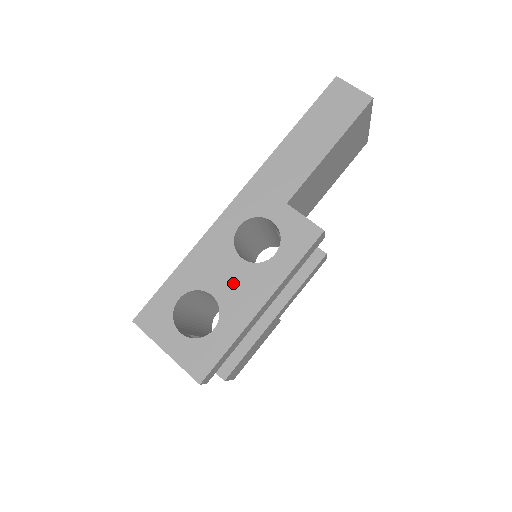
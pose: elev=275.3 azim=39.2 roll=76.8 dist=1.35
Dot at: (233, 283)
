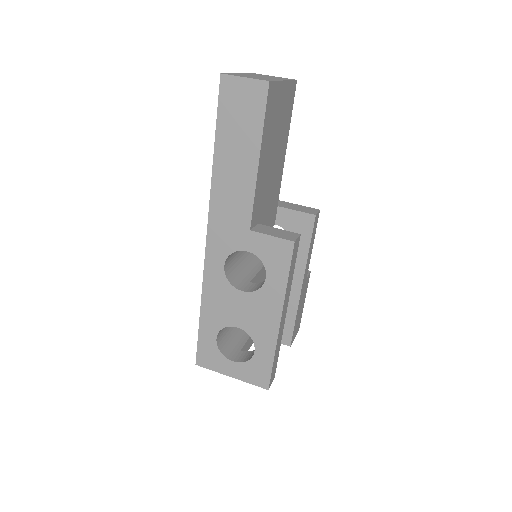
Dot at: (247, 313)
